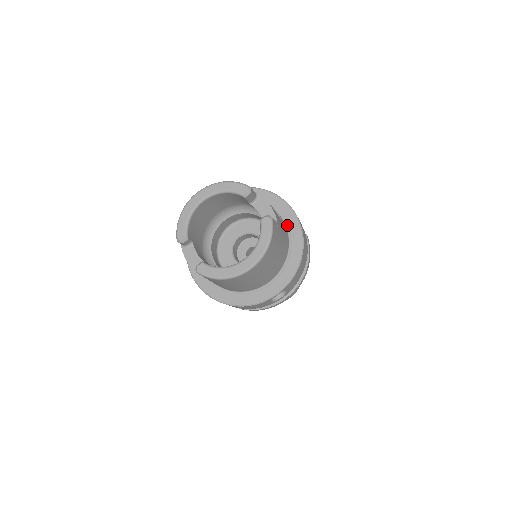
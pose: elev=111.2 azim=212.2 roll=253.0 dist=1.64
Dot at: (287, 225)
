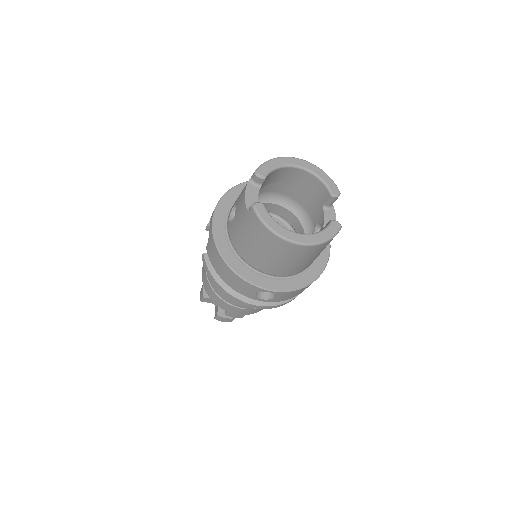
Dot at: occluded
